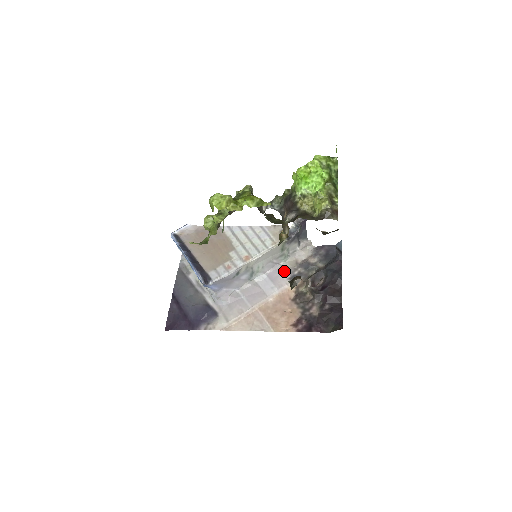
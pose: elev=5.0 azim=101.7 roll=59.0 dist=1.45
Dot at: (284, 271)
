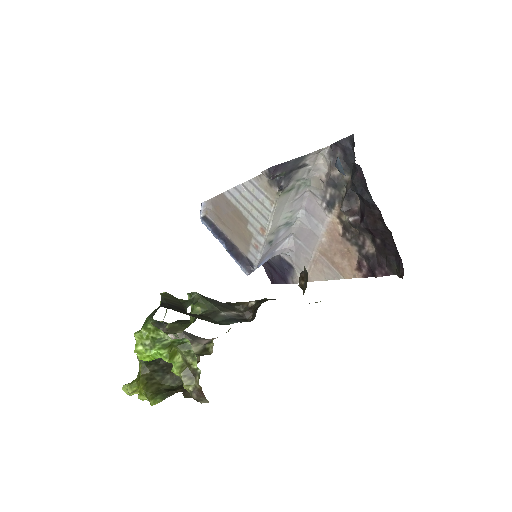
Dot at: (316, 199)
